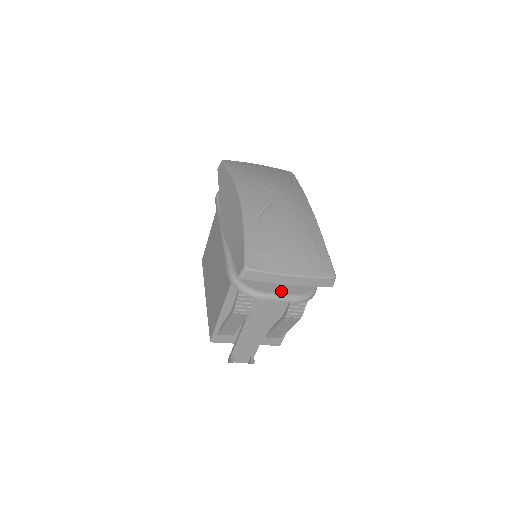
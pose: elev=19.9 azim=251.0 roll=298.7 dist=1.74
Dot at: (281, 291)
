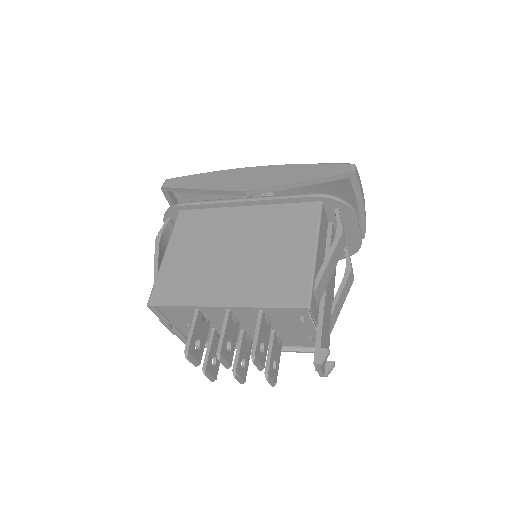
Dot at: occluded
